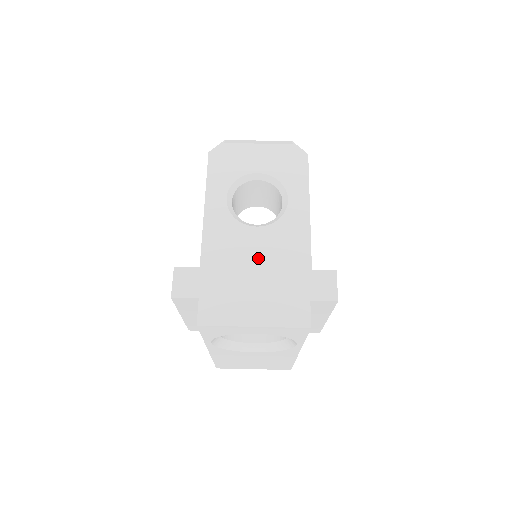
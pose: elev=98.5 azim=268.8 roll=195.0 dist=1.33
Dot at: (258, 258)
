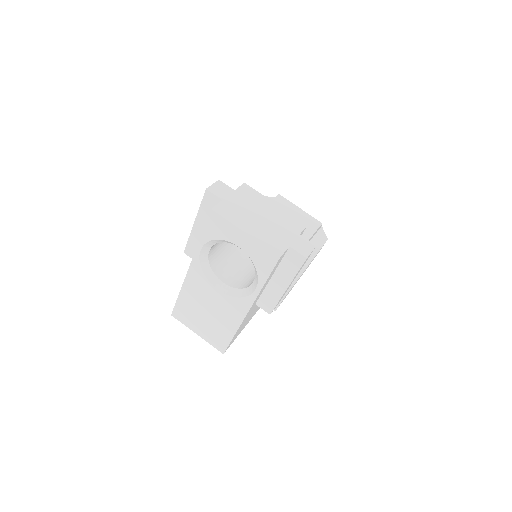
Dot at: (272, 209)
